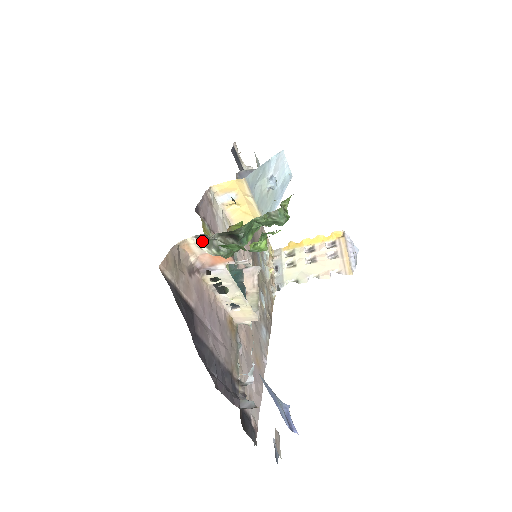
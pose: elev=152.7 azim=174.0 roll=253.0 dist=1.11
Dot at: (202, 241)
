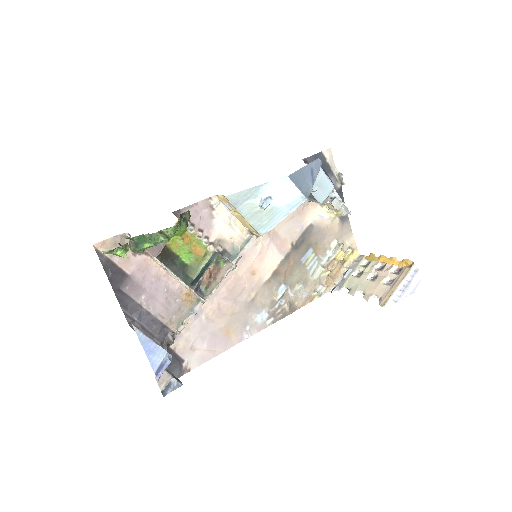
Dot at: occluded
